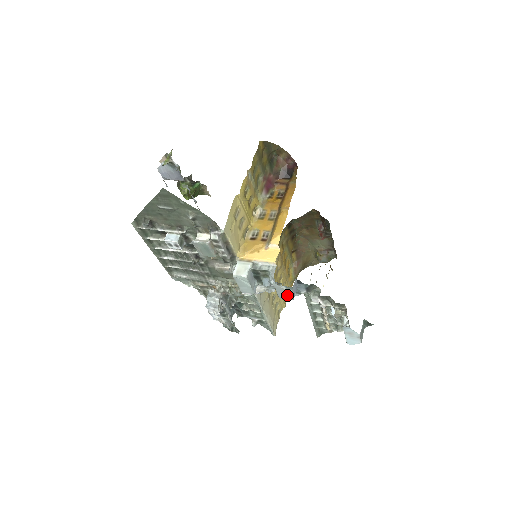
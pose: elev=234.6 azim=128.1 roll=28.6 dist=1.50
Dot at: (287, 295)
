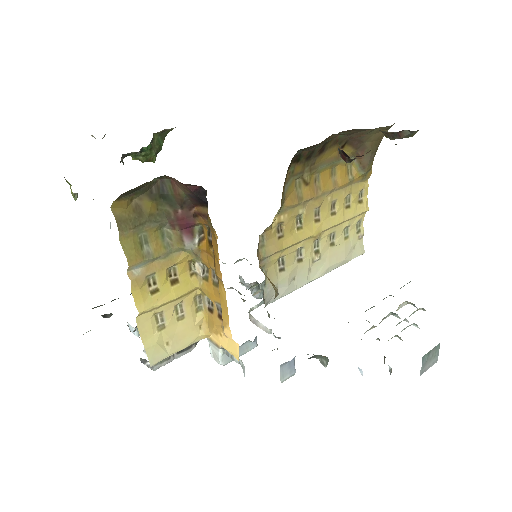
Dot at: occluded
